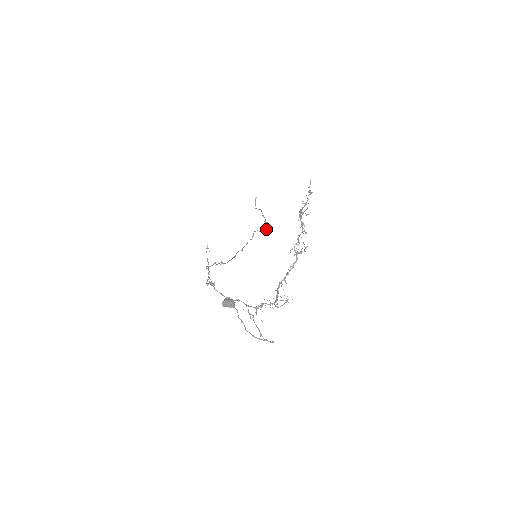
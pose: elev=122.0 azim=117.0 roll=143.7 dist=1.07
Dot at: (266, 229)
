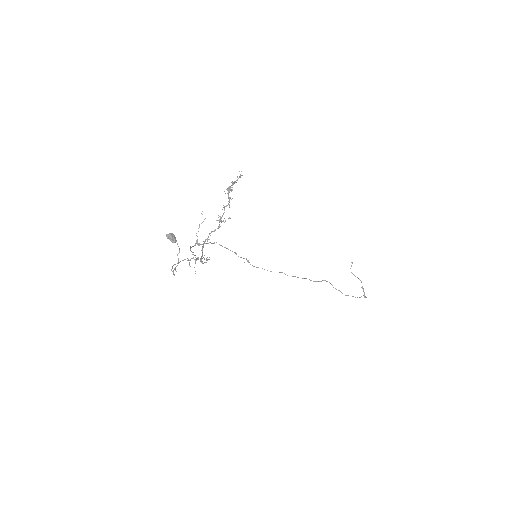
Dot at: (352, 296)
